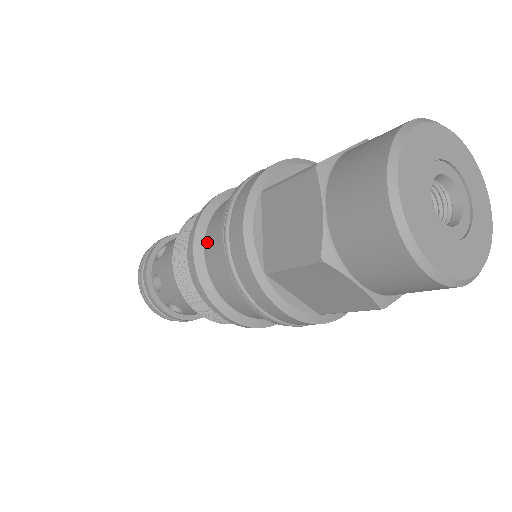
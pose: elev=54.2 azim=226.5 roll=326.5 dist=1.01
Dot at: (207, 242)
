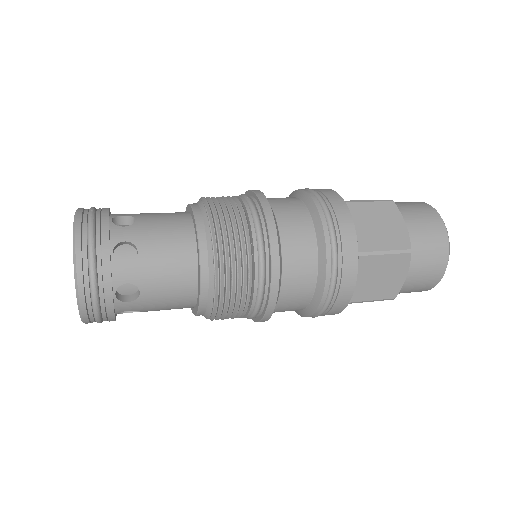
Dot at: (282, 221)
